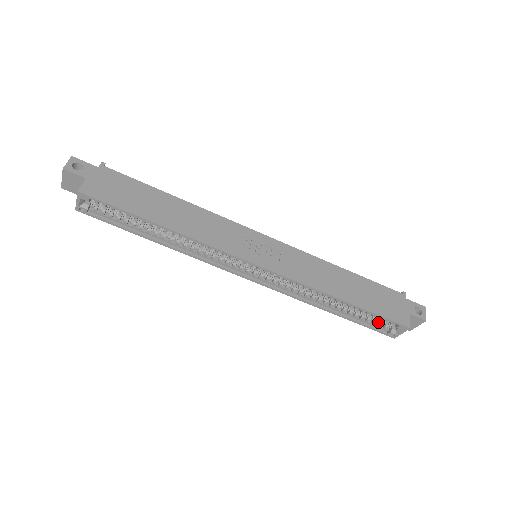
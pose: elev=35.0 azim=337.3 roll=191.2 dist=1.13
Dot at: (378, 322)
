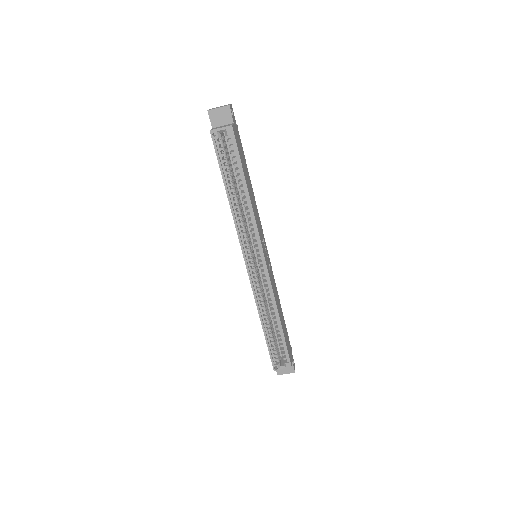
Dot at: (277, 353)
